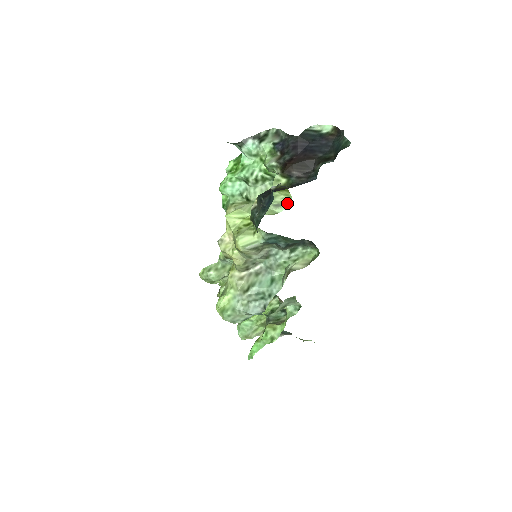
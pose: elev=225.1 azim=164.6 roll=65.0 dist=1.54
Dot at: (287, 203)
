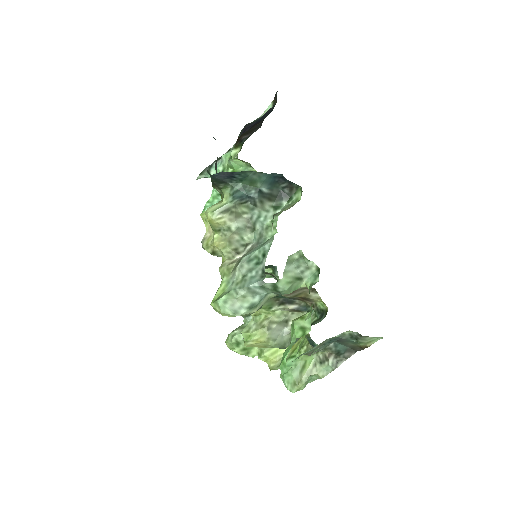
Dot at: occluded
